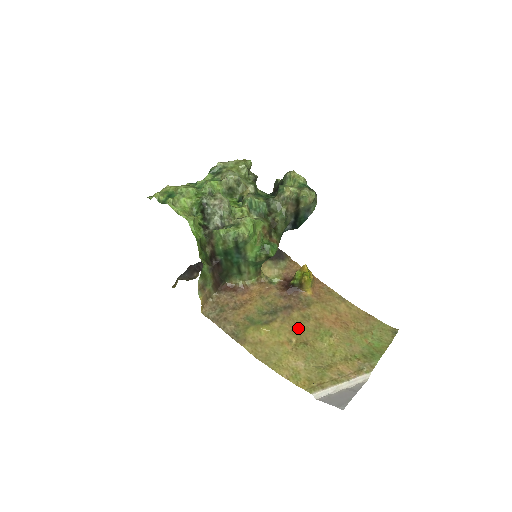
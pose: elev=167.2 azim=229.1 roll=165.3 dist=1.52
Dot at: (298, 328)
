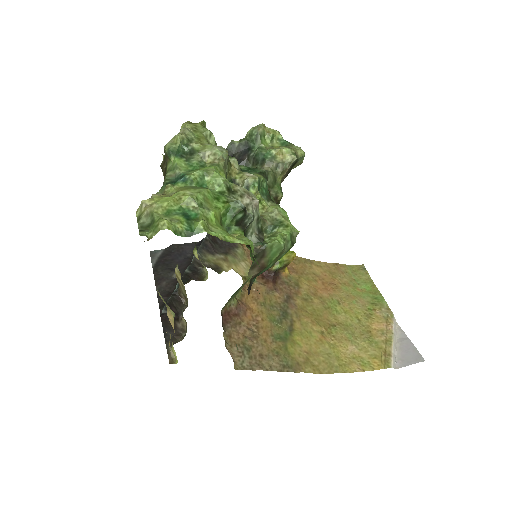
Dot at: (313, 315)
